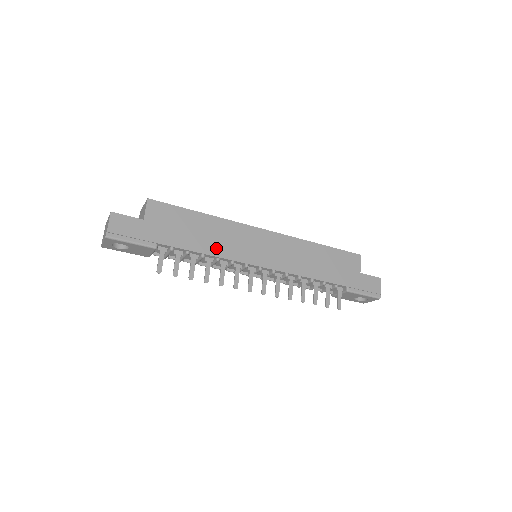
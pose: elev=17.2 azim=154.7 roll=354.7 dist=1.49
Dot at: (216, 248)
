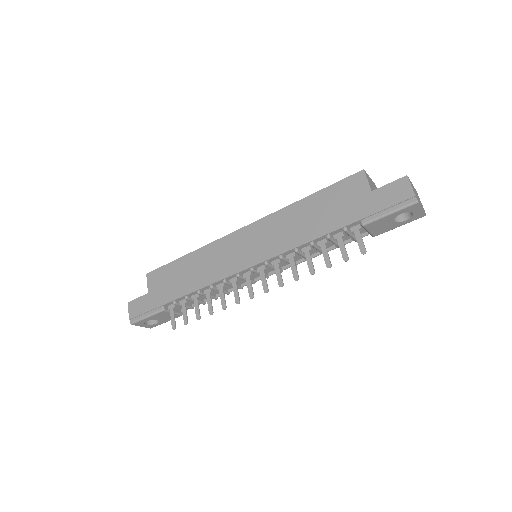
Dot at: (205, 278)
